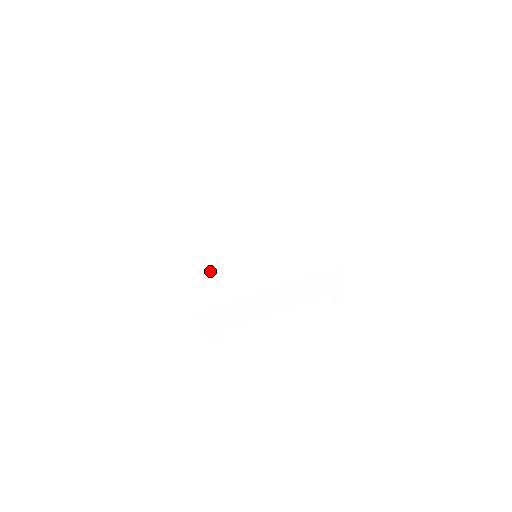
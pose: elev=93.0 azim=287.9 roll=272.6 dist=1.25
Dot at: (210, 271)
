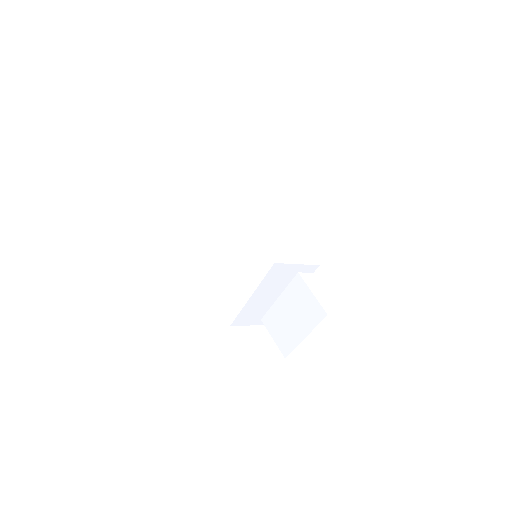
Dot at: (220, 299)
